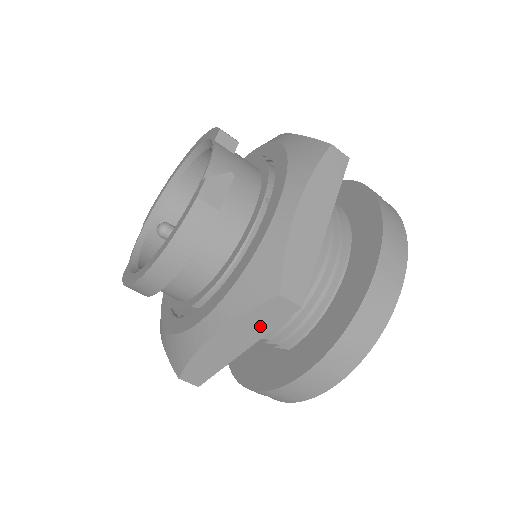
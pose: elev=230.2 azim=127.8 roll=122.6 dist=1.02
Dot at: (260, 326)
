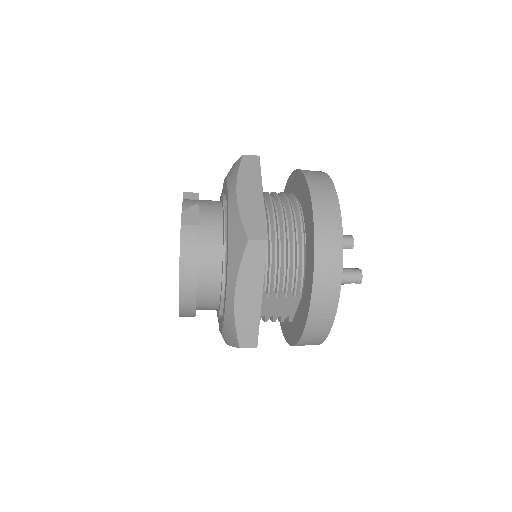
Dot at: (256, 271)
